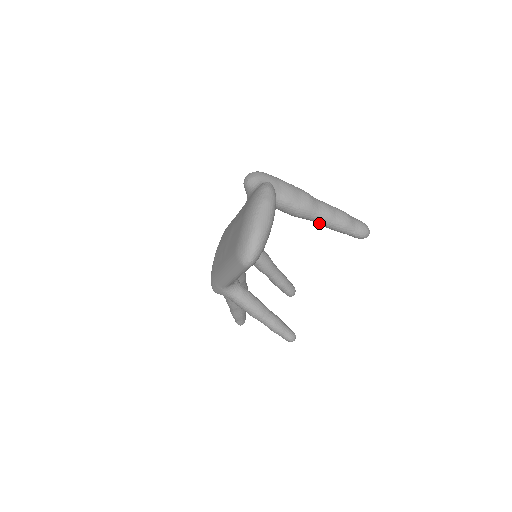
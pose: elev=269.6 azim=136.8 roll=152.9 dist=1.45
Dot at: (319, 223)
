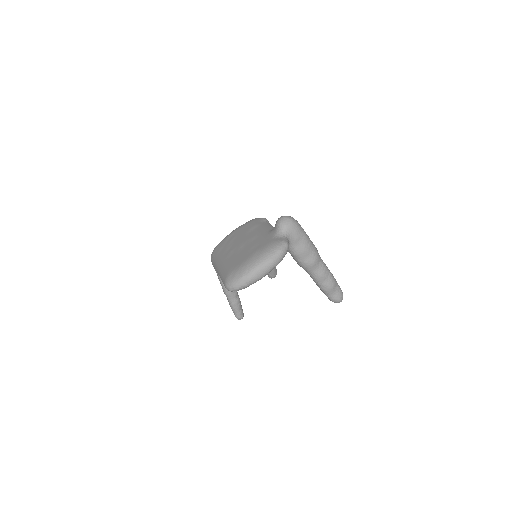
Dot at: (310, 276)
